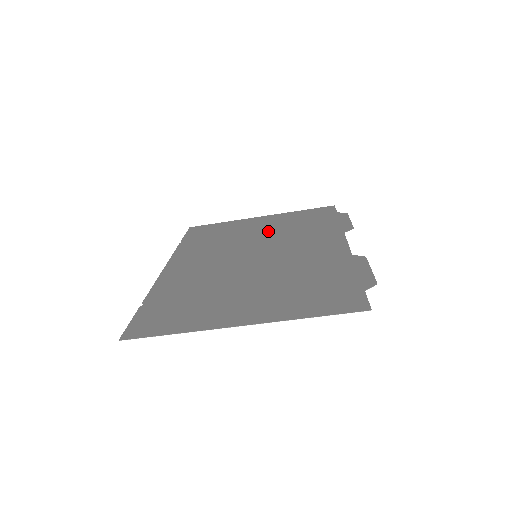
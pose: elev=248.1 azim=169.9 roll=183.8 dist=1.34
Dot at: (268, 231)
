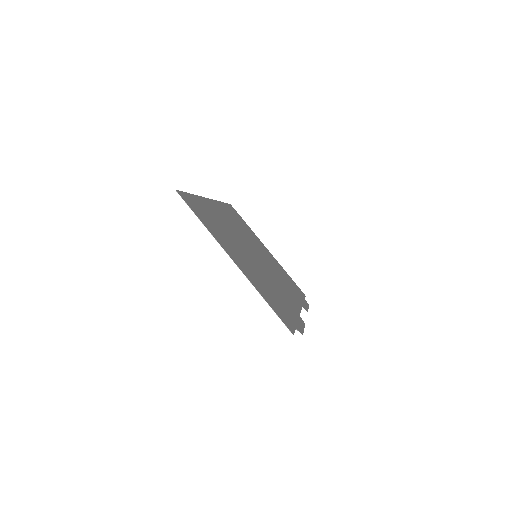
Dot at: (268, 258)
